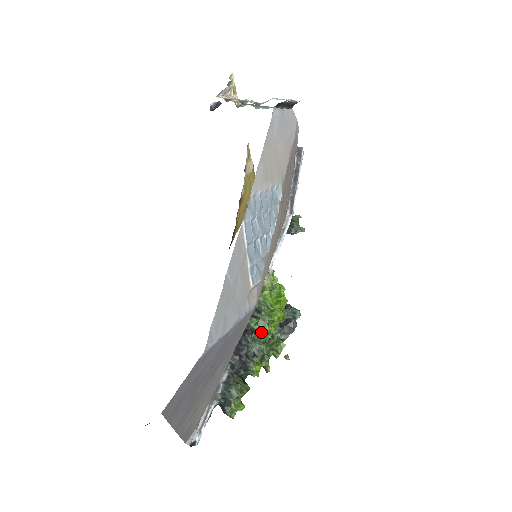
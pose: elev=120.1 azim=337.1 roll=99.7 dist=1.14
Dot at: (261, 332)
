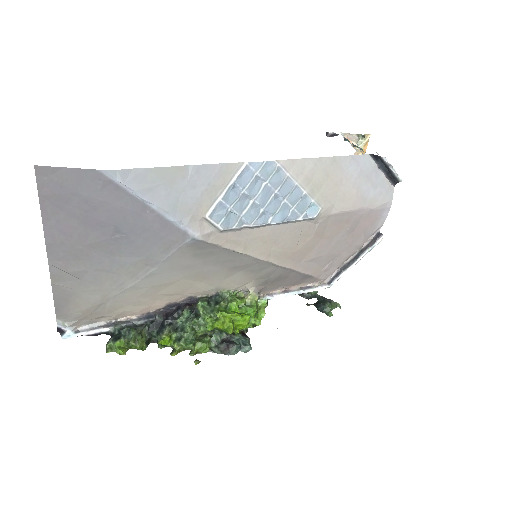
Dot at: (200, 317)
